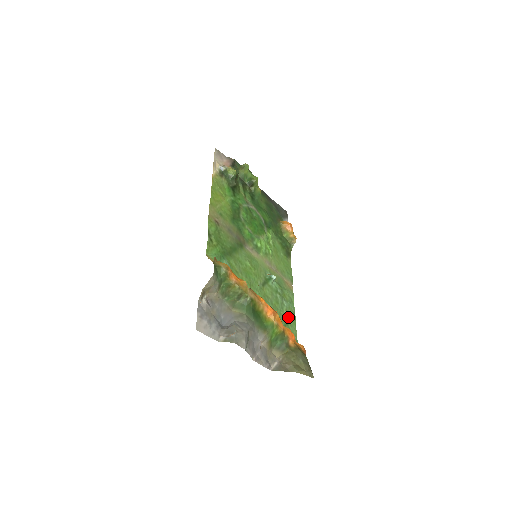
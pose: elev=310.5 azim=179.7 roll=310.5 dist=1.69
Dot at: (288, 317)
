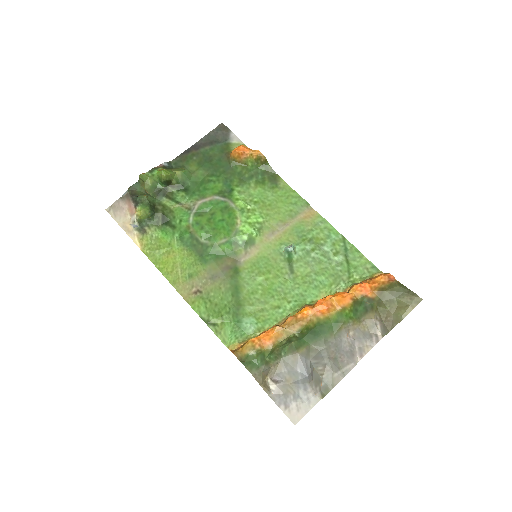
Dot at: (343, 257)
